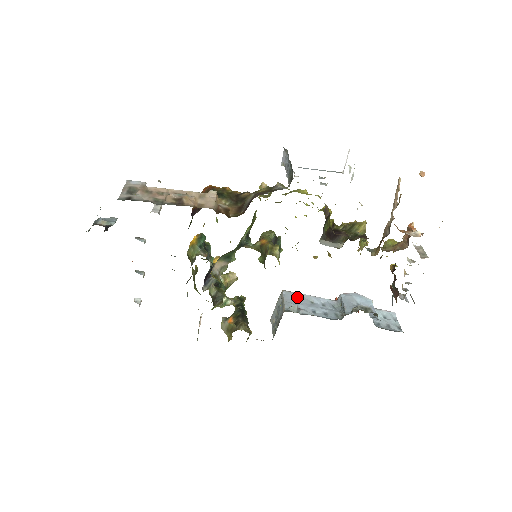
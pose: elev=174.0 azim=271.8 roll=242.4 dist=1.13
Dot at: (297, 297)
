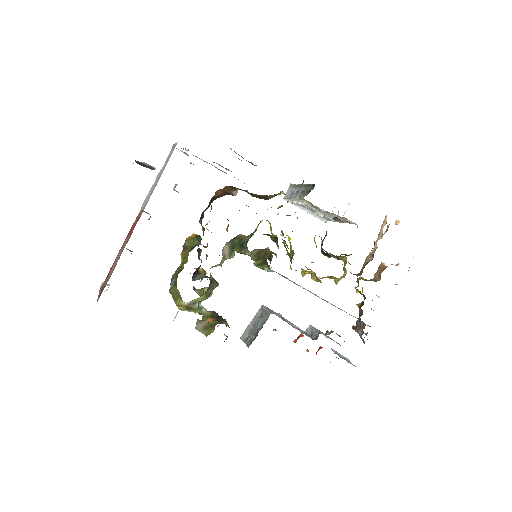
Dot at: occluded
